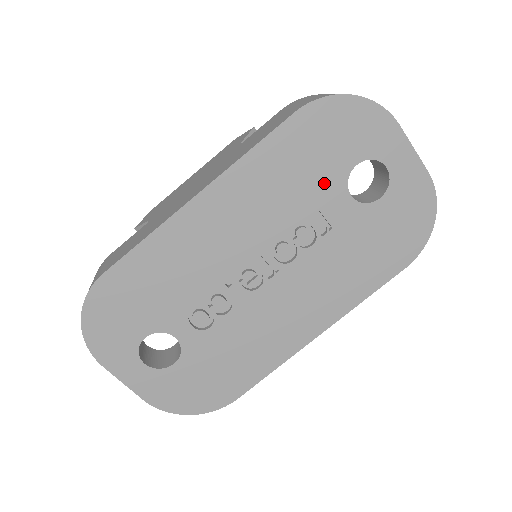
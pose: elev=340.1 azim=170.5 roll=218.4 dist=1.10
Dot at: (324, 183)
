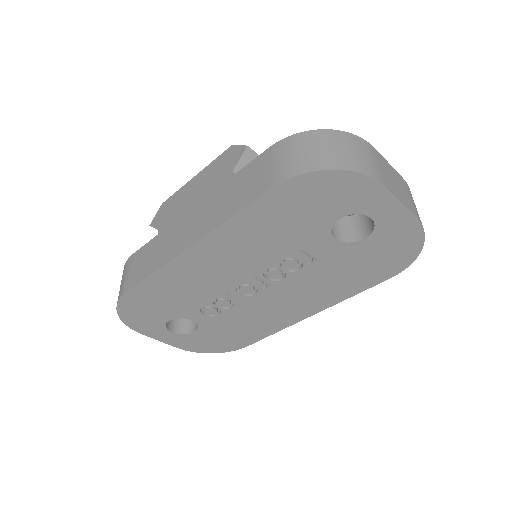
Dot at: (307, 232)
